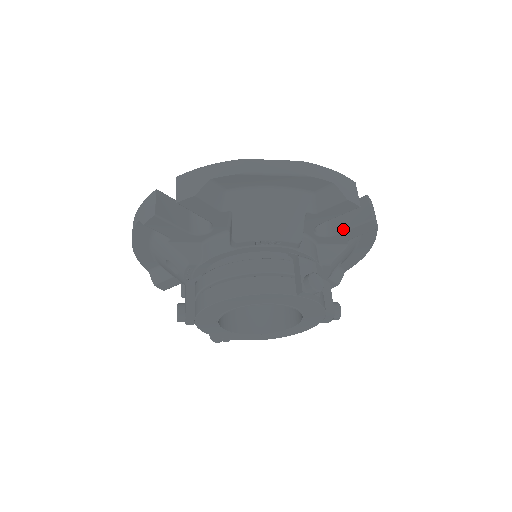
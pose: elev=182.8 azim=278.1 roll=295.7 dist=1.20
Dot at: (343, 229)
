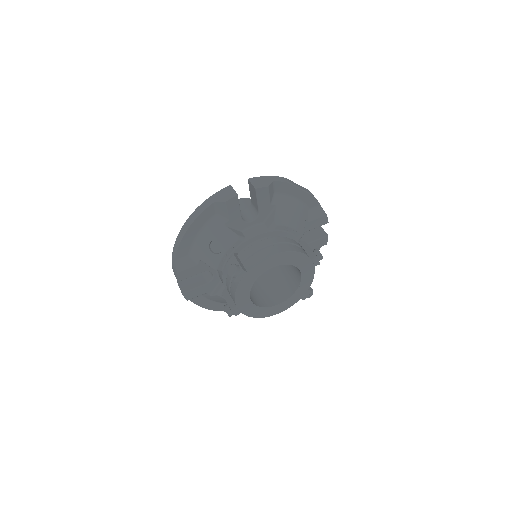
Dot at: (311, 241)
